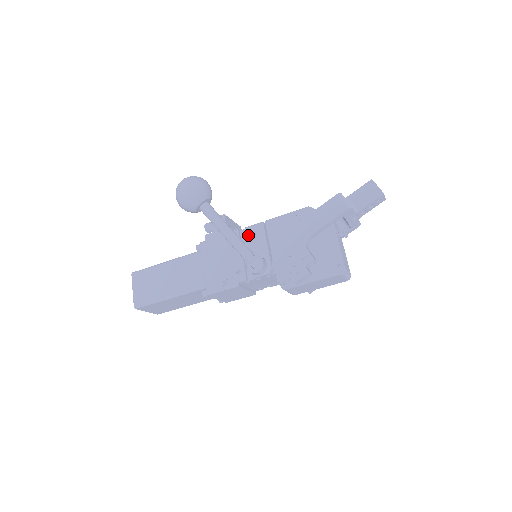
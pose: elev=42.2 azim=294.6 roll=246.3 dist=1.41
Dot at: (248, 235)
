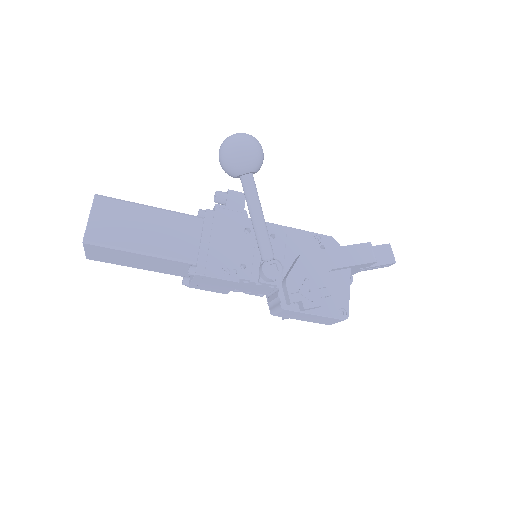
Dot at: occluded
